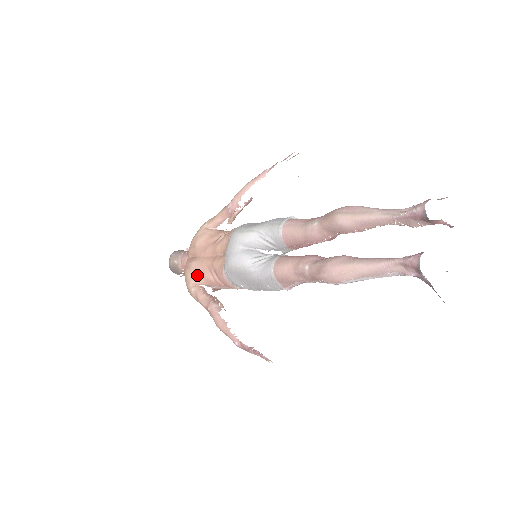
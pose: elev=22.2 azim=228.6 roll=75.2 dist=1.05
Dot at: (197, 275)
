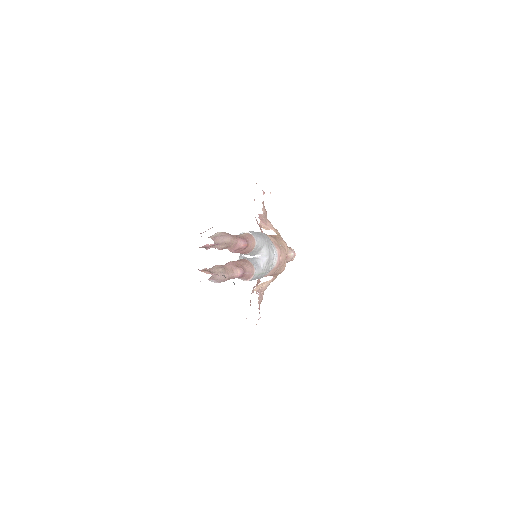
Dot at: occluded
